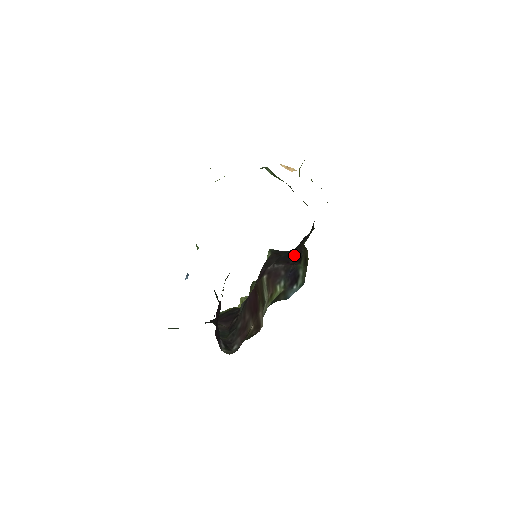
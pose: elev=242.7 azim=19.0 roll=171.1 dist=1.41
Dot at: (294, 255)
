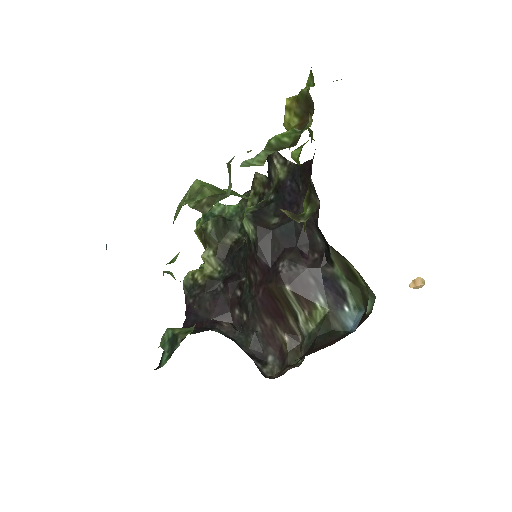
Dot at: (302, 238)
